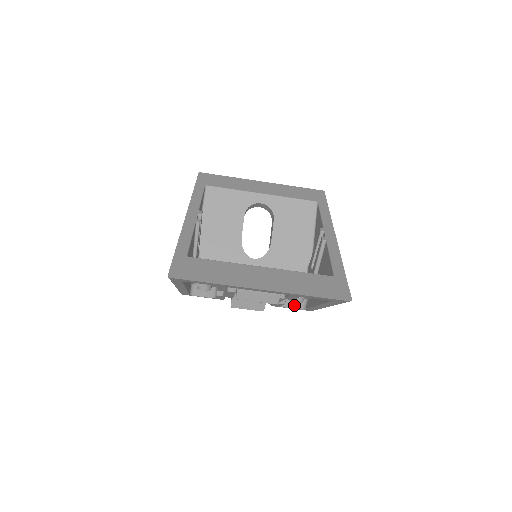
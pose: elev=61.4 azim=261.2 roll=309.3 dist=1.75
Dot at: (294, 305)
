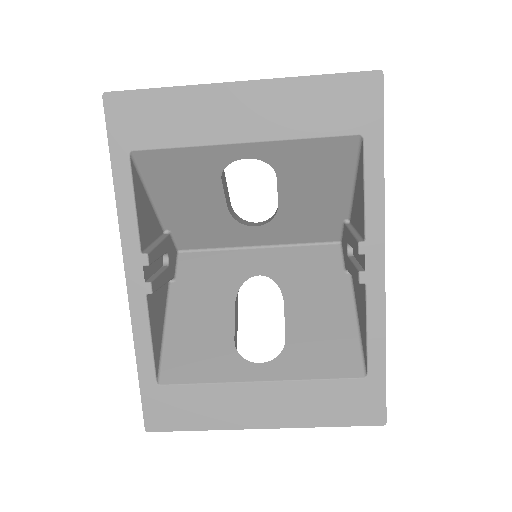
Dot at: occluded
